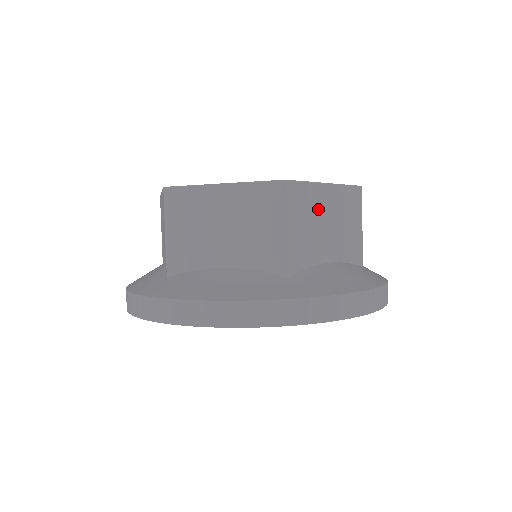
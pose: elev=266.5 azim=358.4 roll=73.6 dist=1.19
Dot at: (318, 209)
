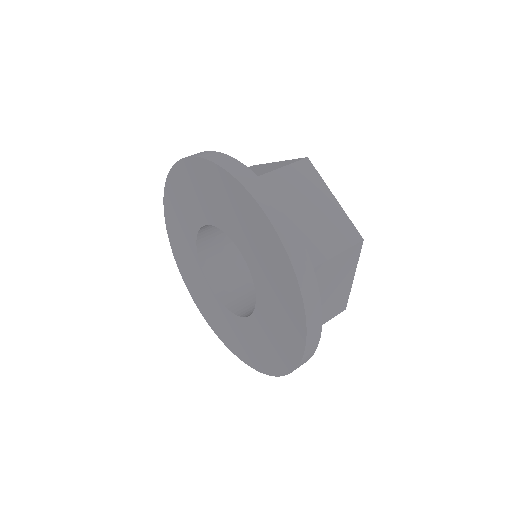
Dot at: (342, 277)
